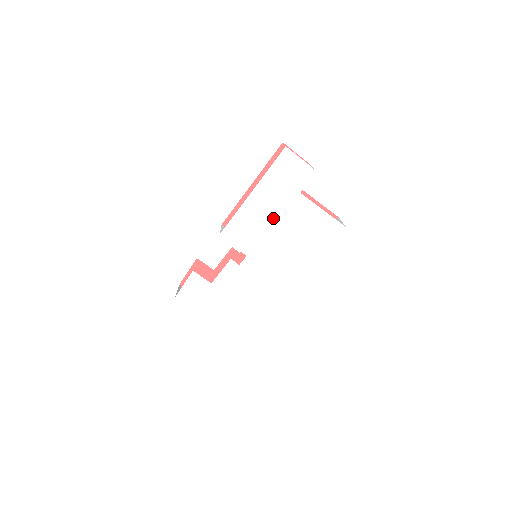
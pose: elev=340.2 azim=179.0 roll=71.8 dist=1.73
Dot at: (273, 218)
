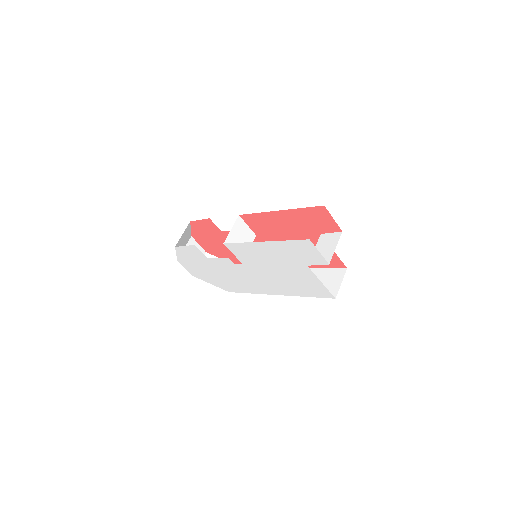
Dot at: (275, 262)
